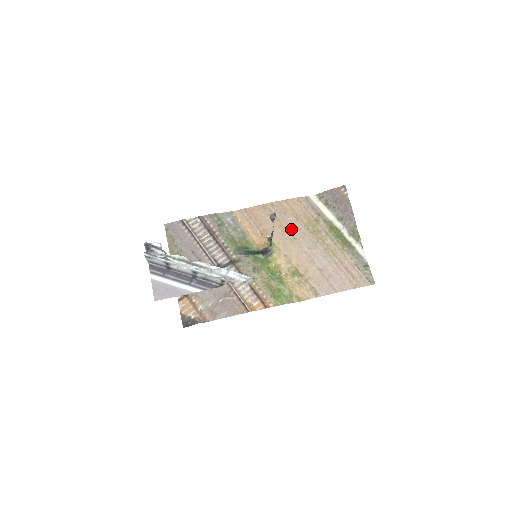
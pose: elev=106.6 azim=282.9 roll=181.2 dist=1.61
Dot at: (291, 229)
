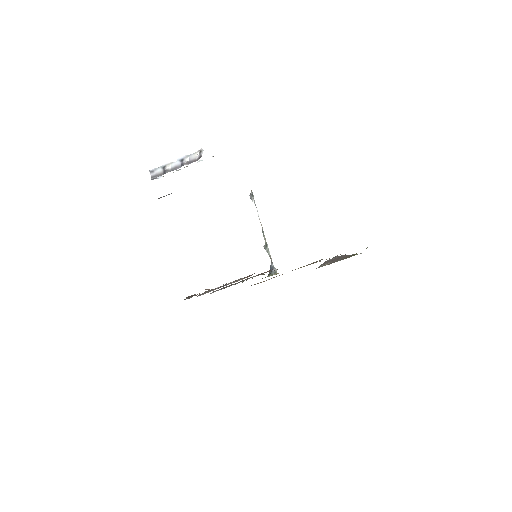
Dot at: occluded
